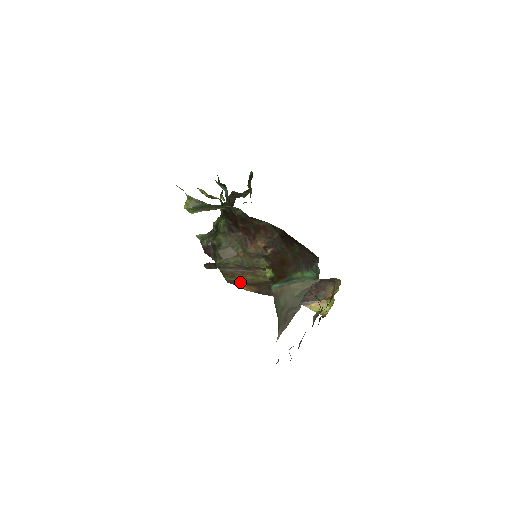
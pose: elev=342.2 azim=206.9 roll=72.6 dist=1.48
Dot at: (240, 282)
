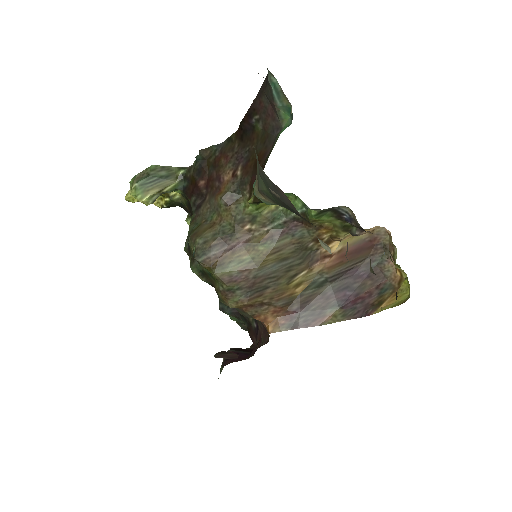
Dot at: (240, 279)
